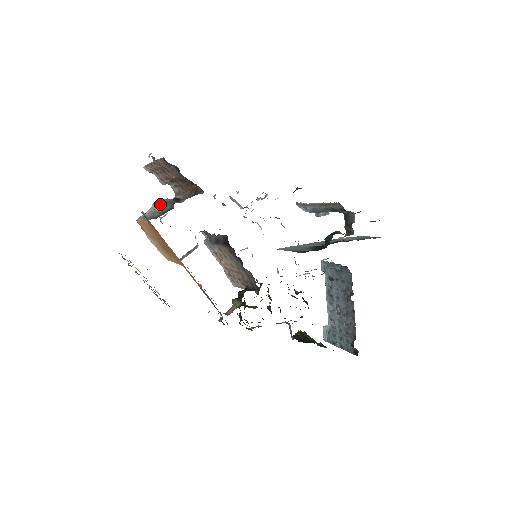
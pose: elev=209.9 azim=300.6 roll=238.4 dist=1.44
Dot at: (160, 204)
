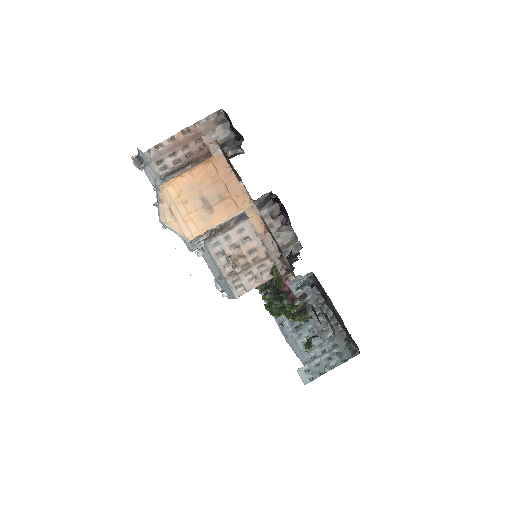
Dot at: occluded
